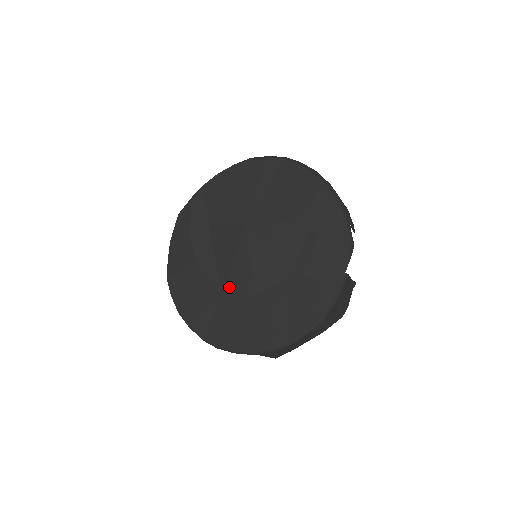
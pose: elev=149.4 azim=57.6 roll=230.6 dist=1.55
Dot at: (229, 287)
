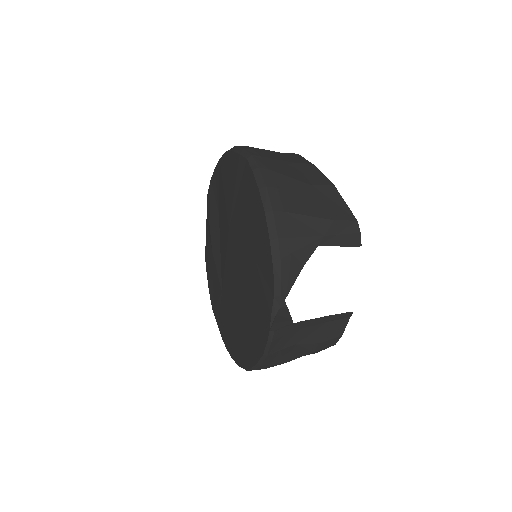
Dot at: (224, 289)
